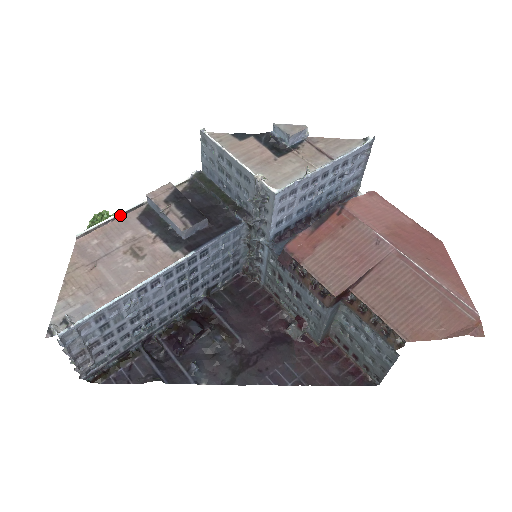
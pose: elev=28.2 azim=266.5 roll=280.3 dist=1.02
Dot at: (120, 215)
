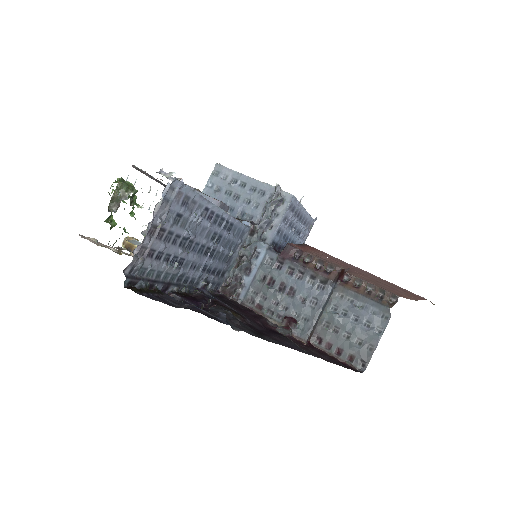
Dot at: (156, 180)
